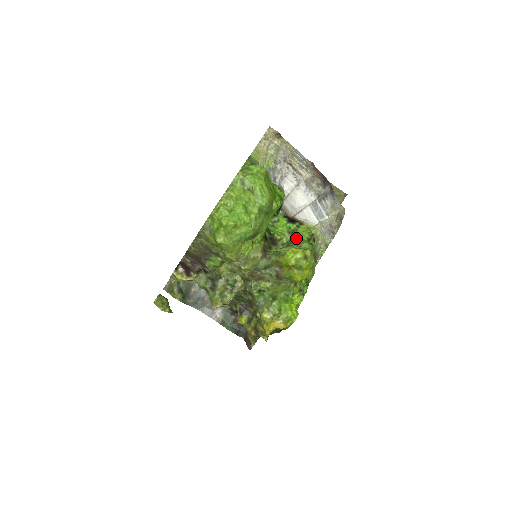
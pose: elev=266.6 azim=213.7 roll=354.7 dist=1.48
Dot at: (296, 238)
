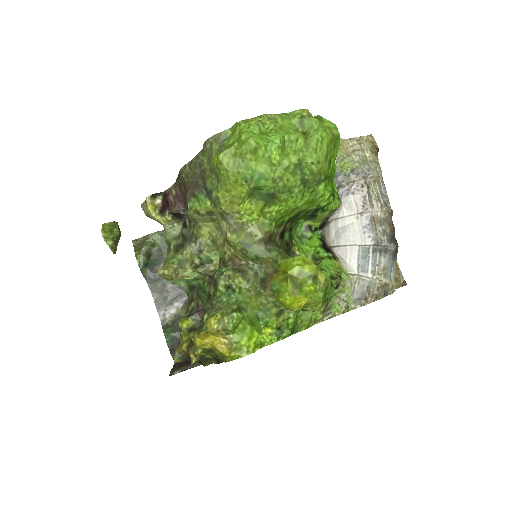
Dot at: (318, 265)
